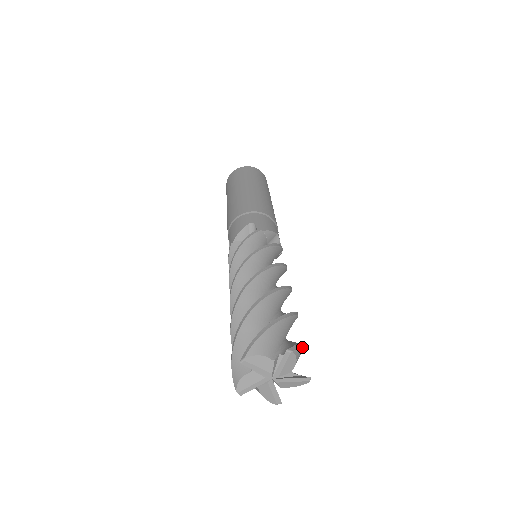
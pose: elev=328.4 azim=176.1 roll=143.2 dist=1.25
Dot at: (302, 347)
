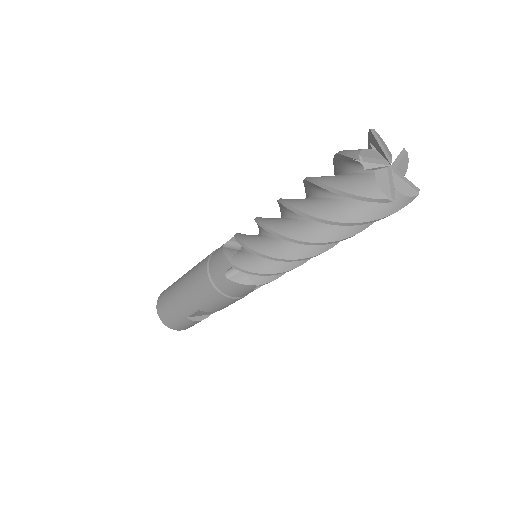
Dot at: occluded
